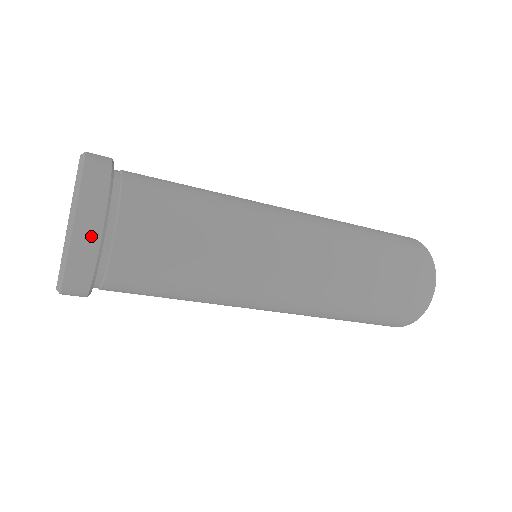
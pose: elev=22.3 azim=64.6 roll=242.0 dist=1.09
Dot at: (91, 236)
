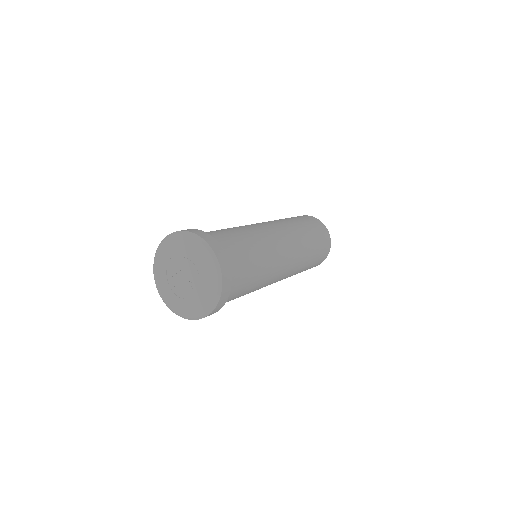
Dot at: (225, 298)
